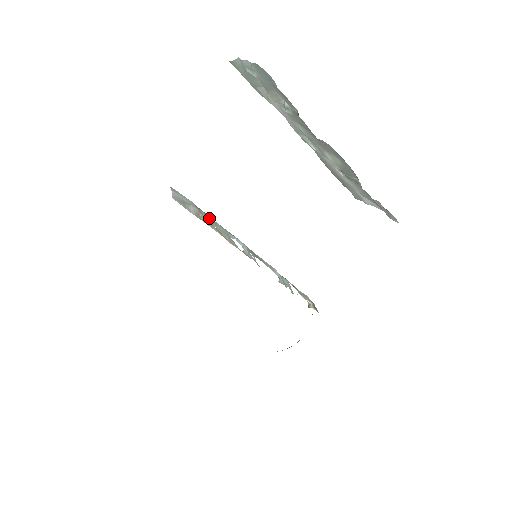
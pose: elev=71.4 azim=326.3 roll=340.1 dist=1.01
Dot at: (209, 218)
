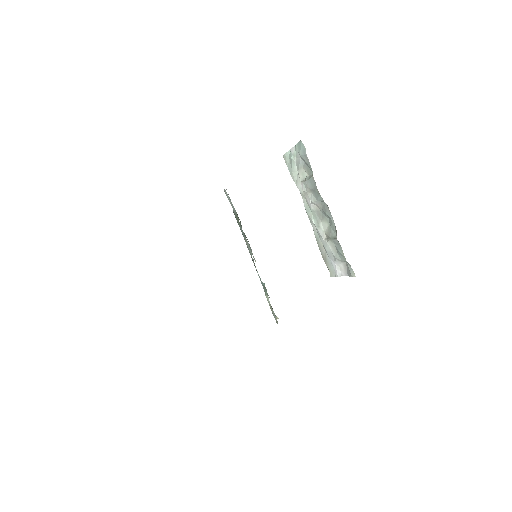
Dot at: (238, 219)
